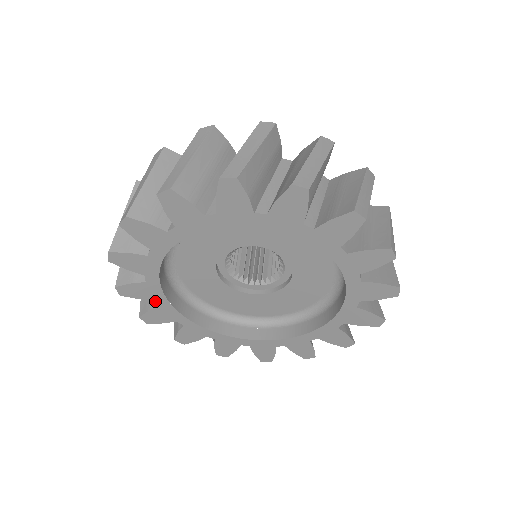
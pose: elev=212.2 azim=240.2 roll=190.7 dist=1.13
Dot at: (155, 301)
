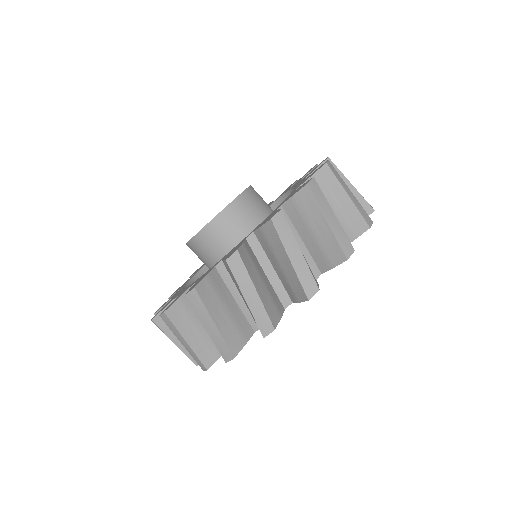
Dot at: occluded
